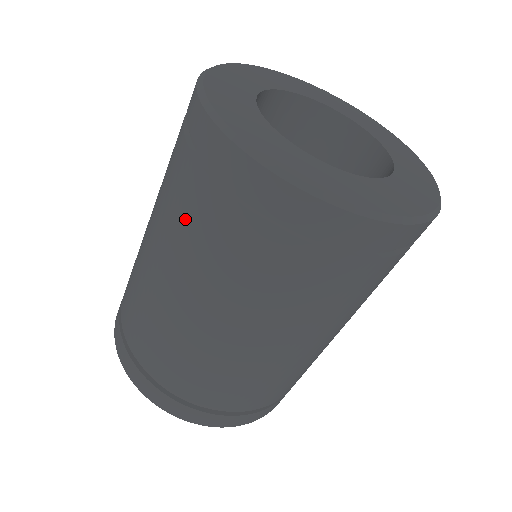
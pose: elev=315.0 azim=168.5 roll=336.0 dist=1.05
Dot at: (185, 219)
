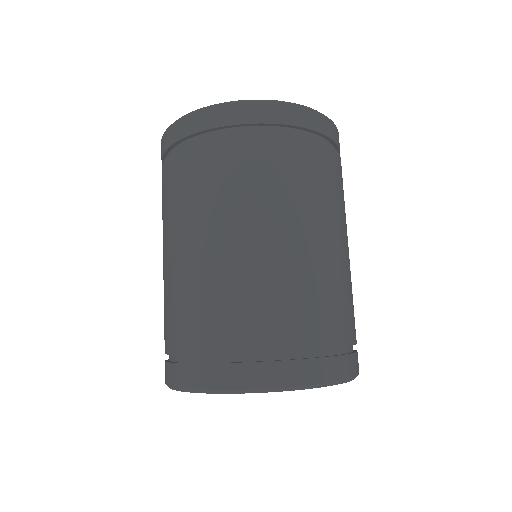
Dot at: (190, 183)
